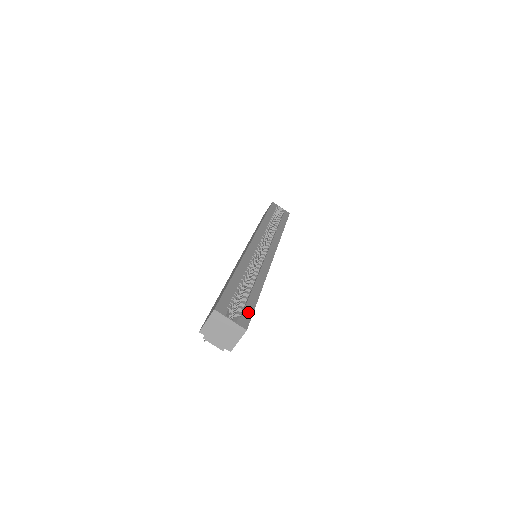
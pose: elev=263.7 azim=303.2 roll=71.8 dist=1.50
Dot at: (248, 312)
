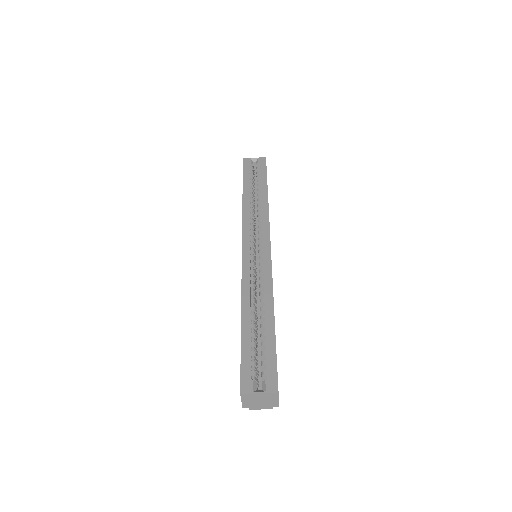
Dot at: (272, 365)
